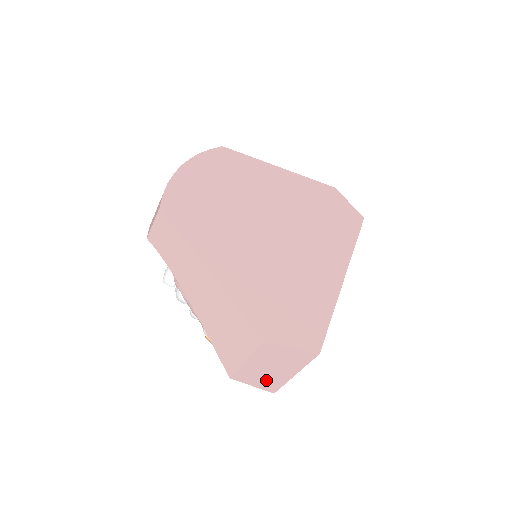
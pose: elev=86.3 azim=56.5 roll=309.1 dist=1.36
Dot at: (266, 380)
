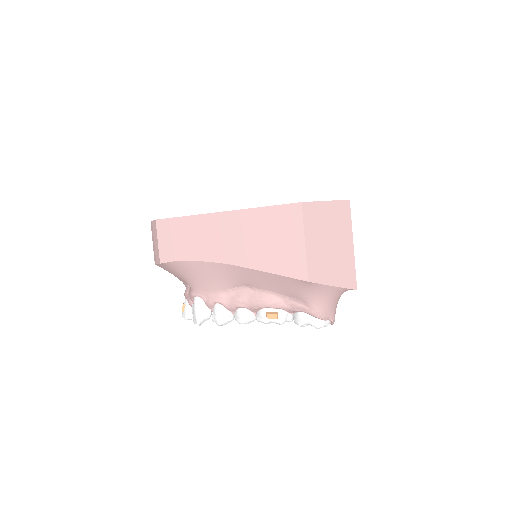
Dot at: (338, 268)
